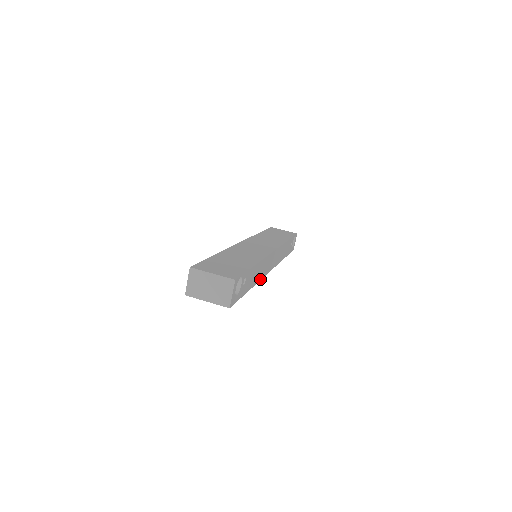
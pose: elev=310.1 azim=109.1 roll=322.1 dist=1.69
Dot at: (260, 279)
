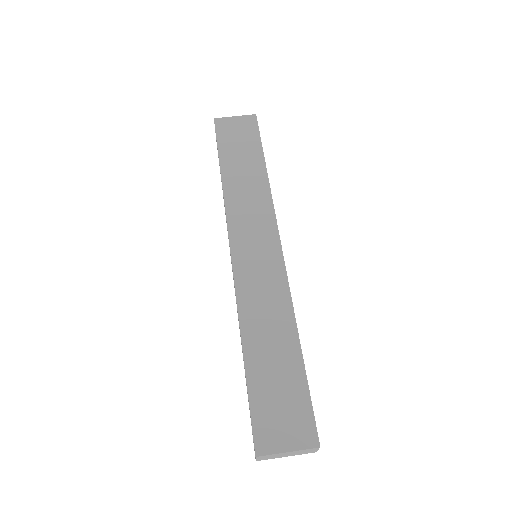
Dot at: occluded
